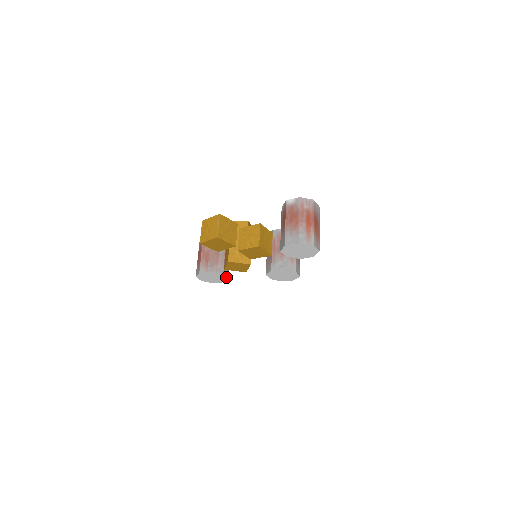
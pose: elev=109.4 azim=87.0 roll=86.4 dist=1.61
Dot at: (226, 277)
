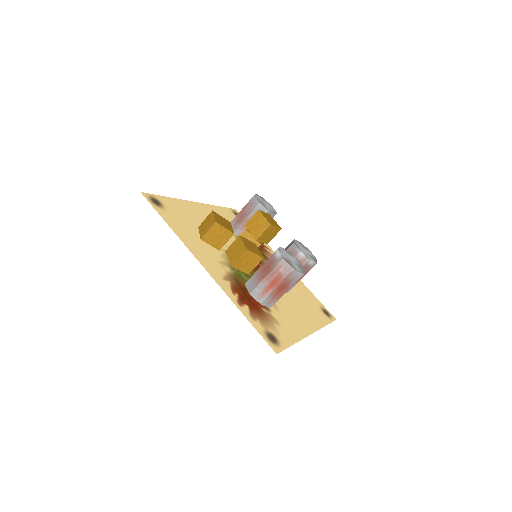
Dot at: occluded
